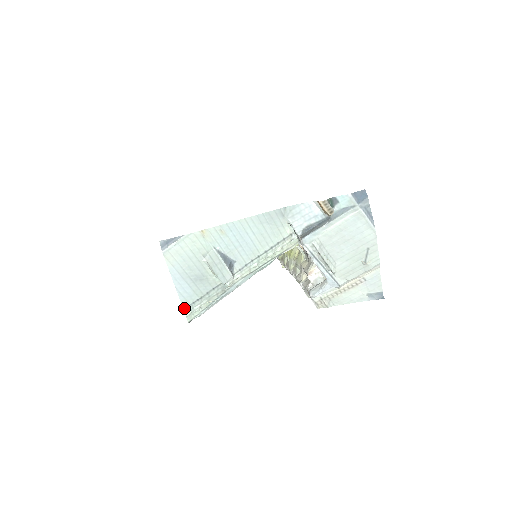
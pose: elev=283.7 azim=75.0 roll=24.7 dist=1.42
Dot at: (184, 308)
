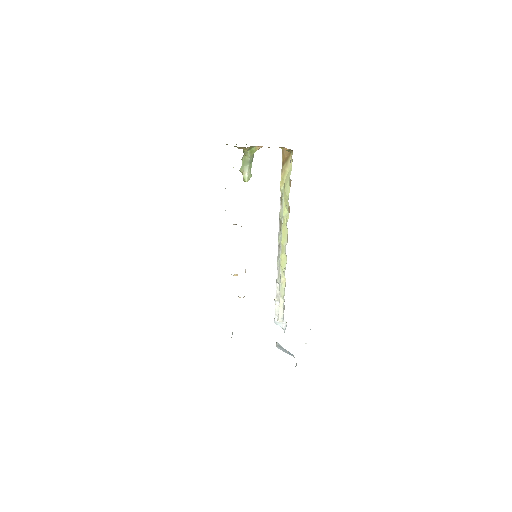
Dot at: occluded
